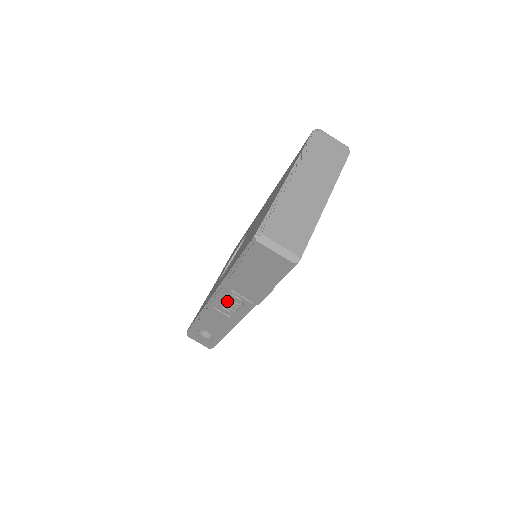
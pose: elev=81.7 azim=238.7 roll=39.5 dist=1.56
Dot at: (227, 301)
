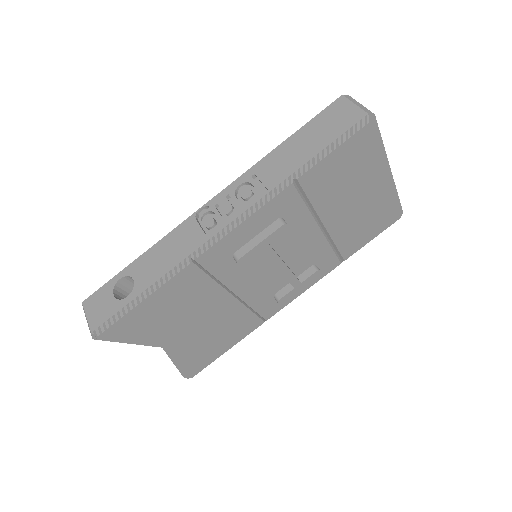
Dot at: (228, 200)
